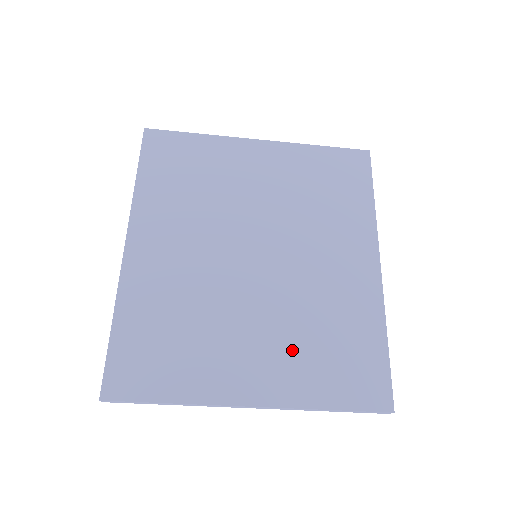
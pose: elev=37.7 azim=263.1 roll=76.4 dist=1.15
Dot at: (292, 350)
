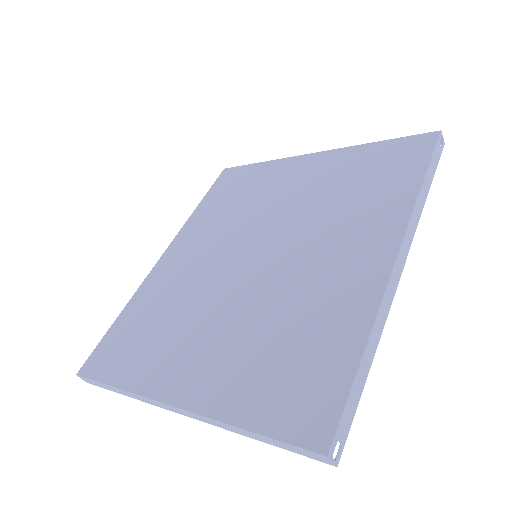
Dot at: (239, 350)
